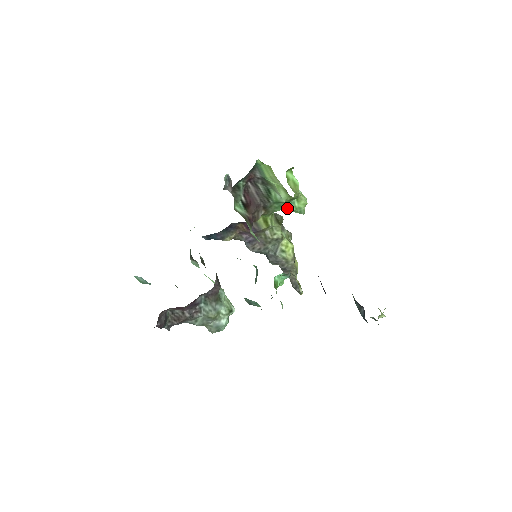
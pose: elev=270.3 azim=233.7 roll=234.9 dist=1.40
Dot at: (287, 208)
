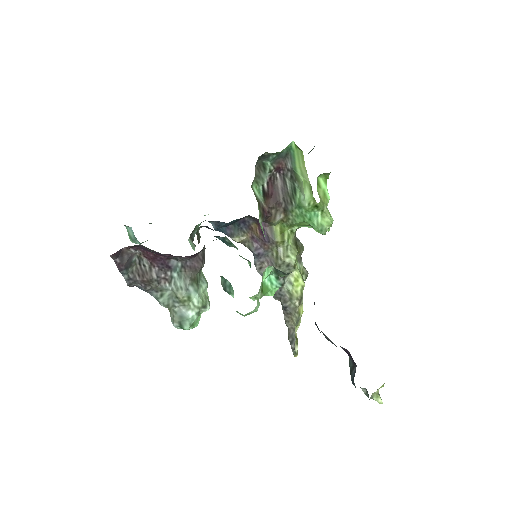
Dot at: (308, 221)
